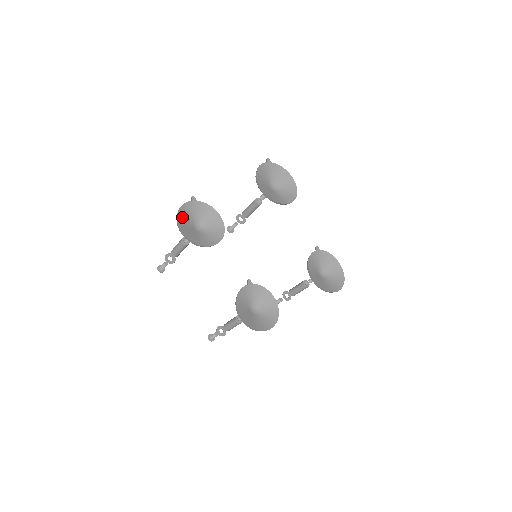
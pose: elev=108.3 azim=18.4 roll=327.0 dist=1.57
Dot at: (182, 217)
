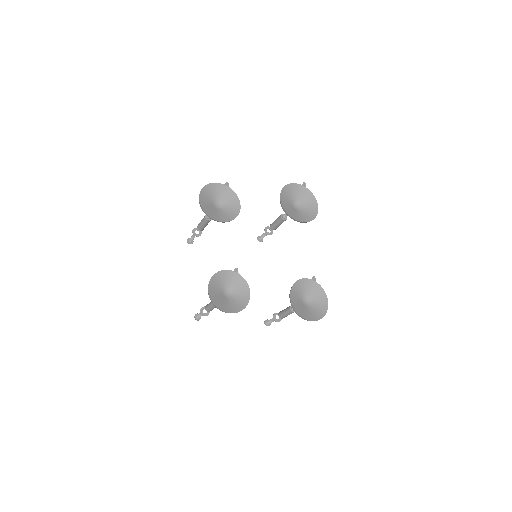
Dot at: (208, 190)
